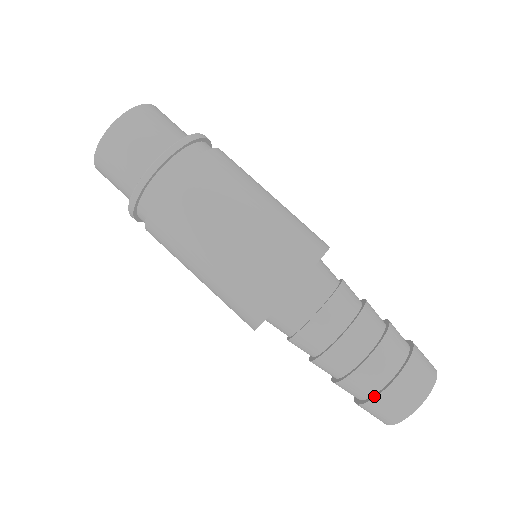
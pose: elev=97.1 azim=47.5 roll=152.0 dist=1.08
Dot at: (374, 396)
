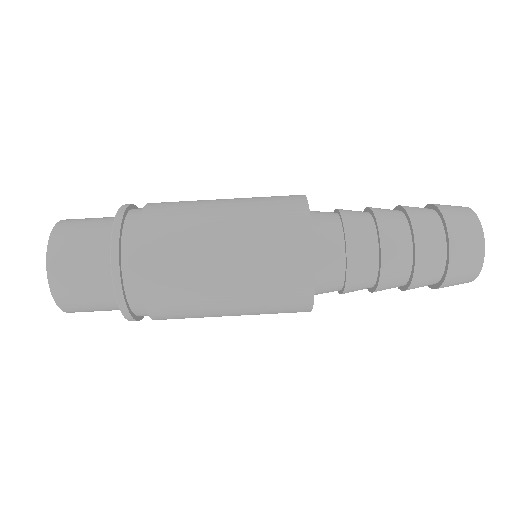
Dot at: (429, 286)
